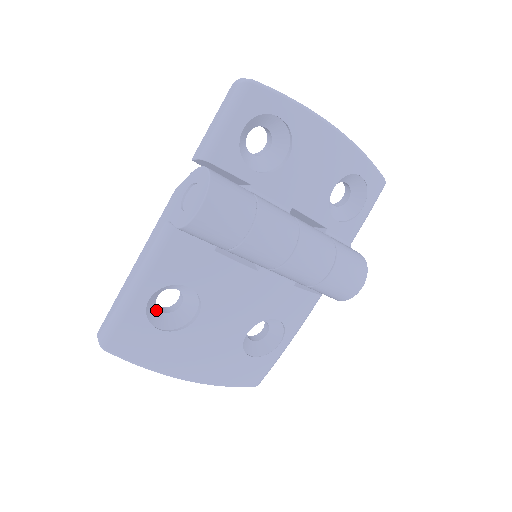
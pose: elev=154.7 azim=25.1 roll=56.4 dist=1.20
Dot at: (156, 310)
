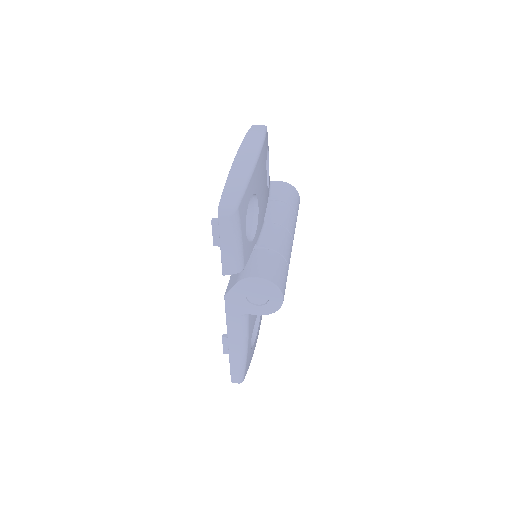
Dot at: occluded
